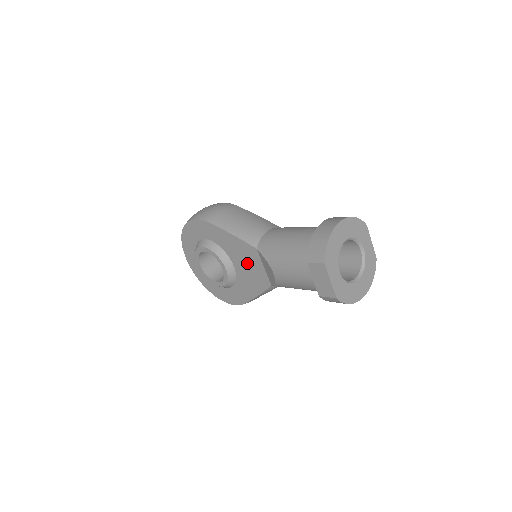
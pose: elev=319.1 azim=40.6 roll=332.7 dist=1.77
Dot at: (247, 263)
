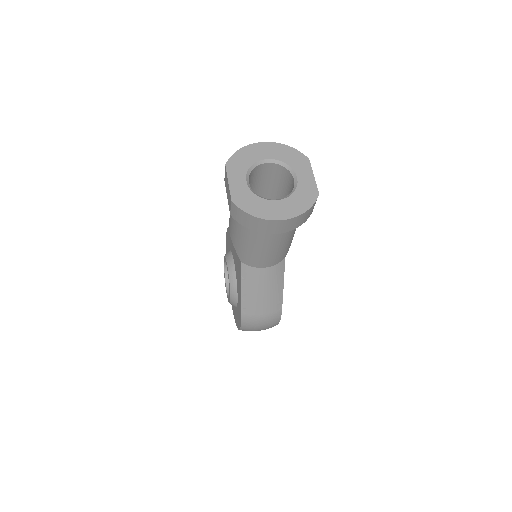
Dot at: (235, 250)
